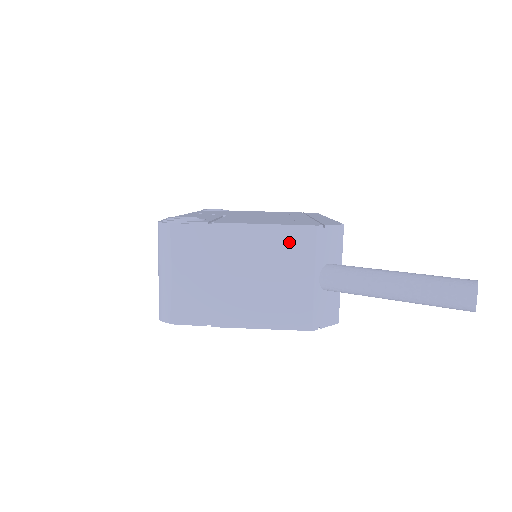
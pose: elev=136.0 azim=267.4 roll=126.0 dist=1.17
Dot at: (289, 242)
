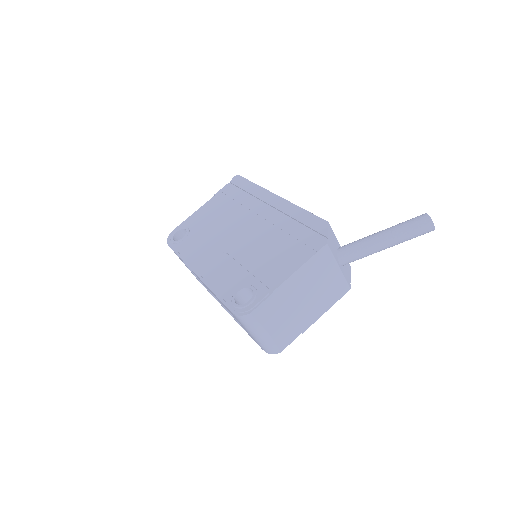
Dot at: (317, 264)
